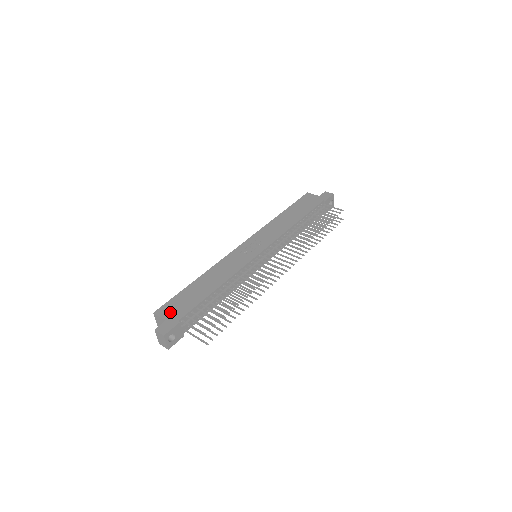
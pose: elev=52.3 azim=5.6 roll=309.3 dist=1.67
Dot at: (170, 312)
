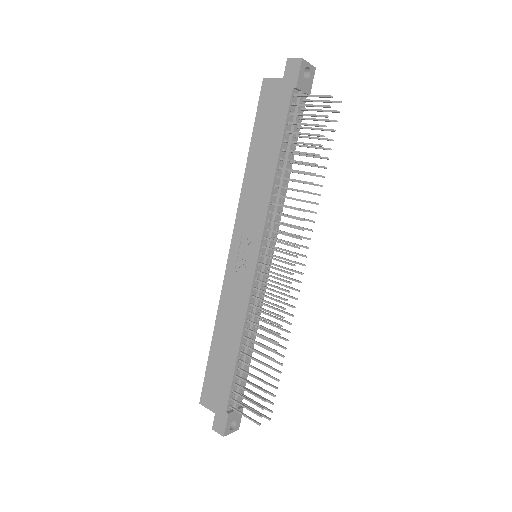
Dot at: (213, 400)
